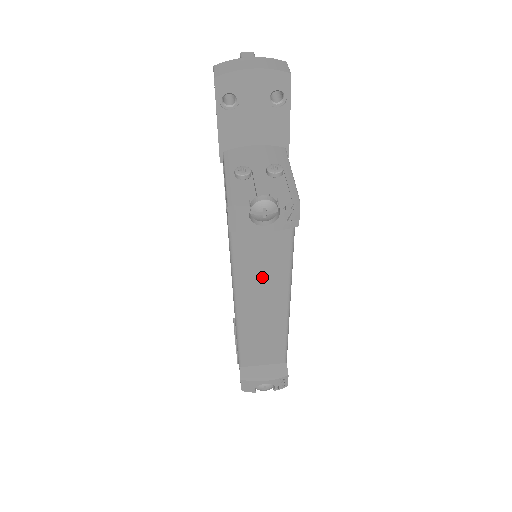
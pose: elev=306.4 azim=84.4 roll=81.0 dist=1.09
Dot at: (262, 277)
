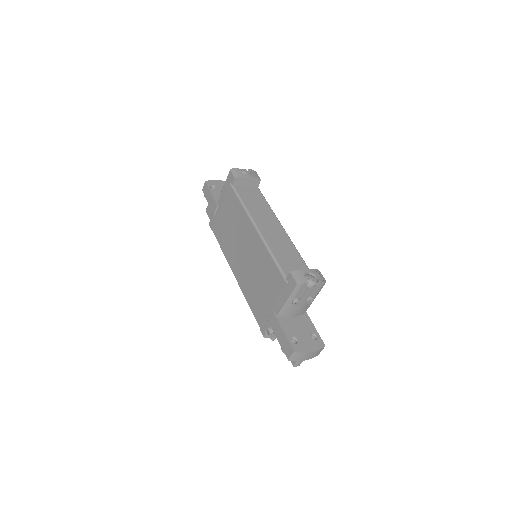
Dot at: (261, 212)
